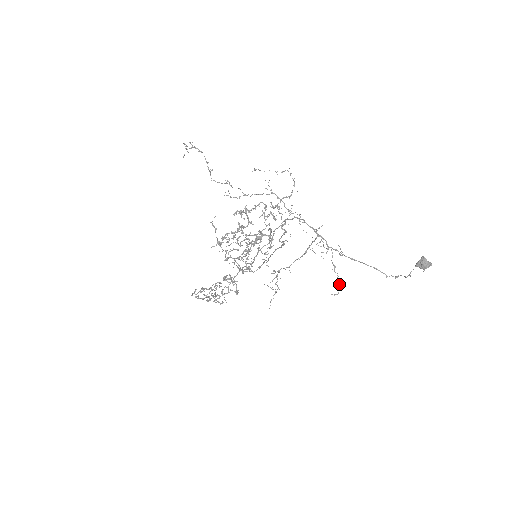
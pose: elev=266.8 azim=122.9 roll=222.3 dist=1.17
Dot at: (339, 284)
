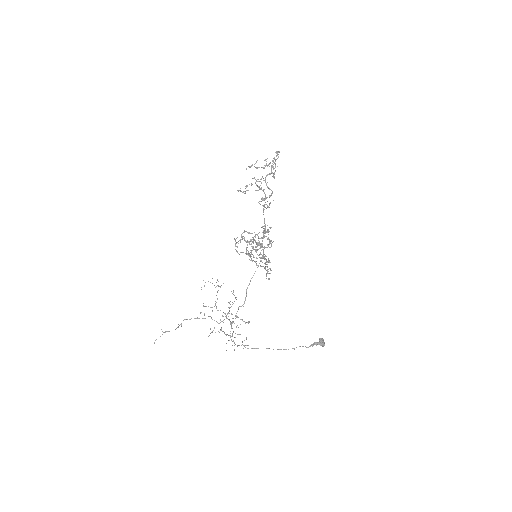
Dot at: (246, 339)
